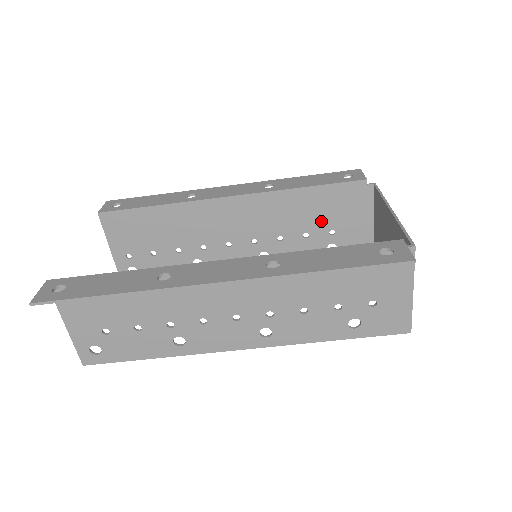
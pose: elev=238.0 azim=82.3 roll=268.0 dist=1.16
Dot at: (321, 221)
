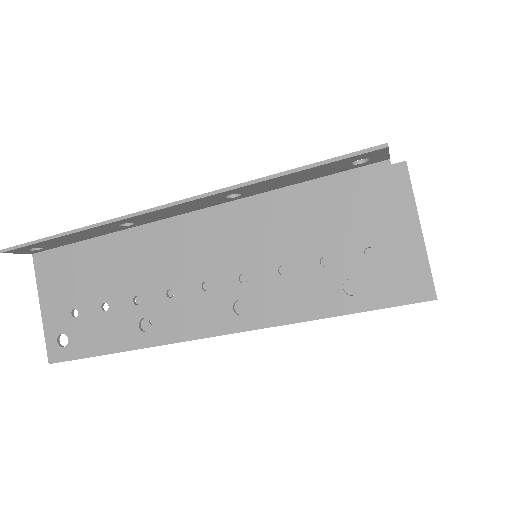
Dot at: occluded
